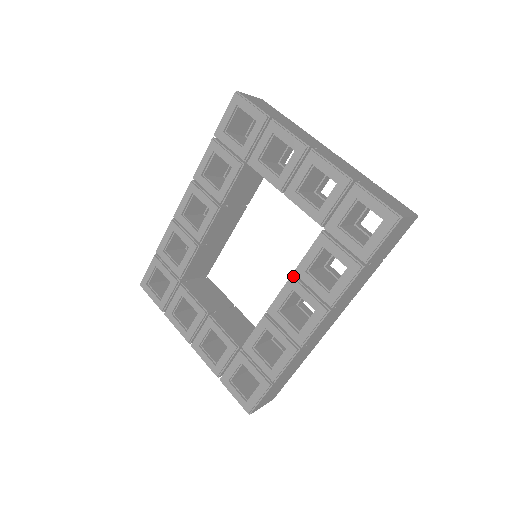
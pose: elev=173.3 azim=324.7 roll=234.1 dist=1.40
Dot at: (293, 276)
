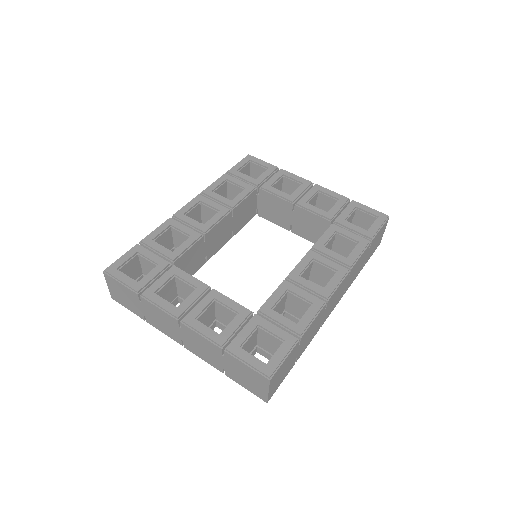
Dot at: (311, 251)
